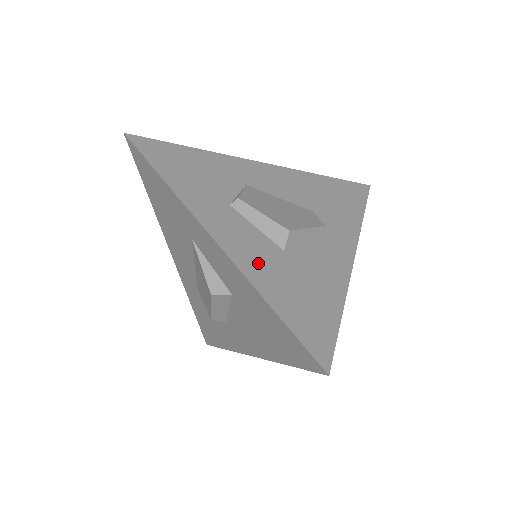
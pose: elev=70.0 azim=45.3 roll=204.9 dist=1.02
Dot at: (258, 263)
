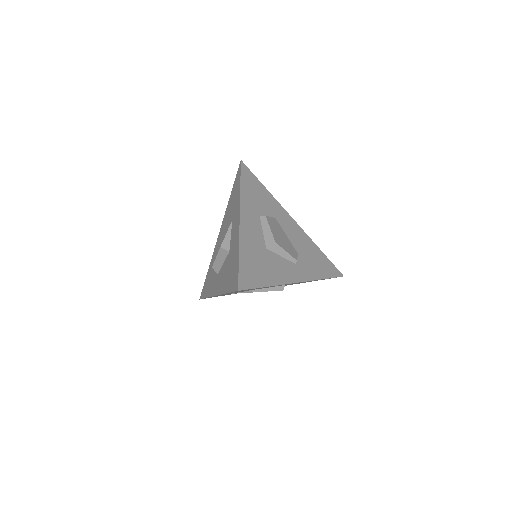
Dot at: (250, 240)
